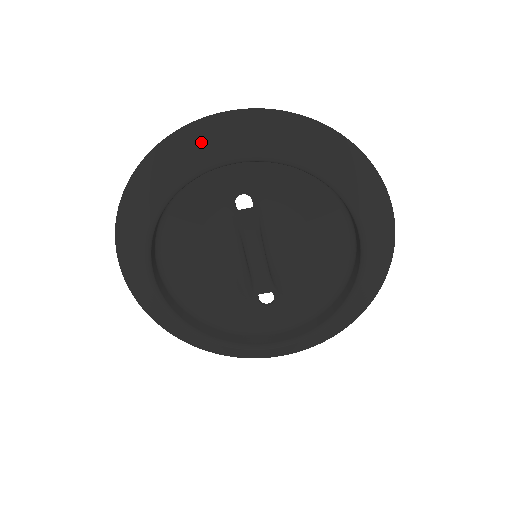
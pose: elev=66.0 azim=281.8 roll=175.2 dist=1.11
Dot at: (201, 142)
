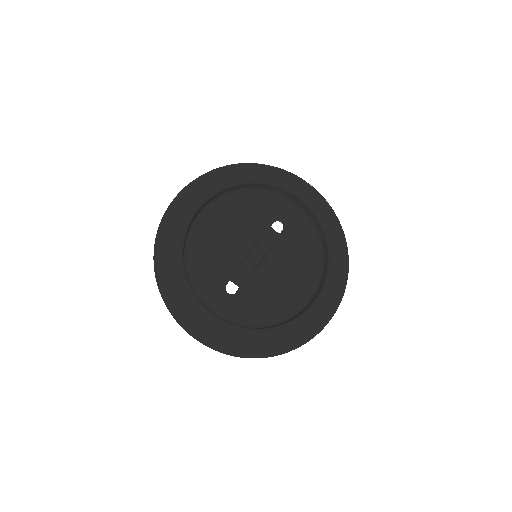
Dot at: (293, 181)
